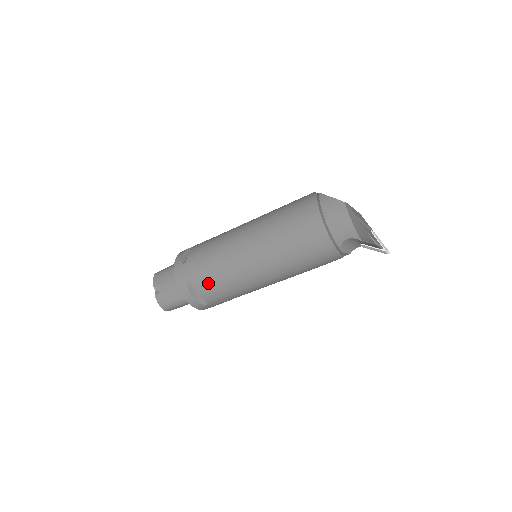
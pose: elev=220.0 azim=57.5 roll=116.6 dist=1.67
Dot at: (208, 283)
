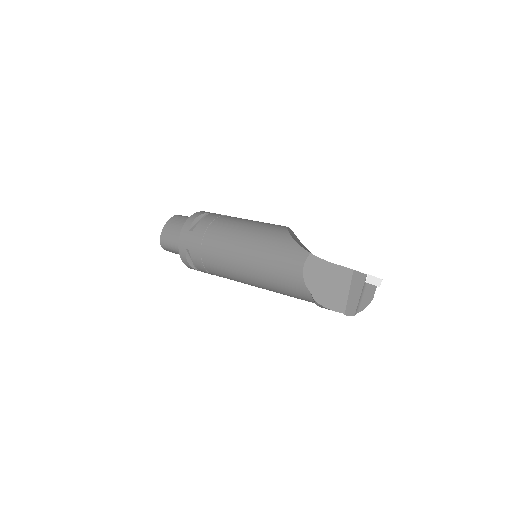
Dot at: occluded
